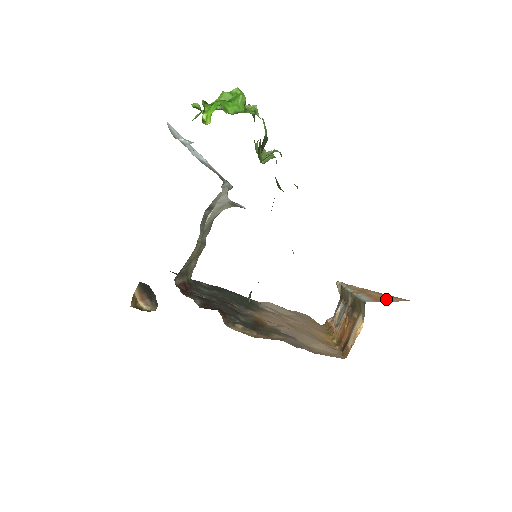
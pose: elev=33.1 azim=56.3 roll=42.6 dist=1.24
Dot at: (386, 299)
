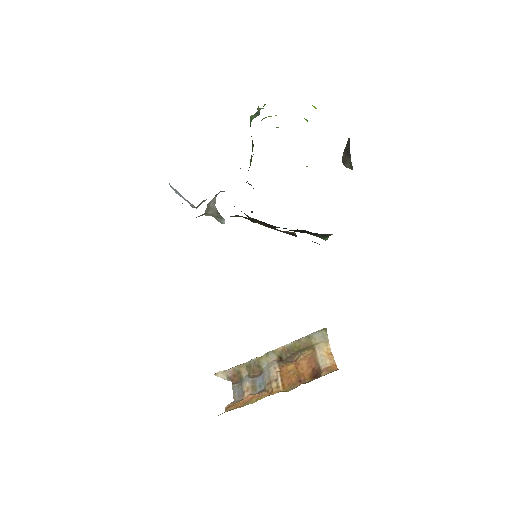
Dot at: occluded
